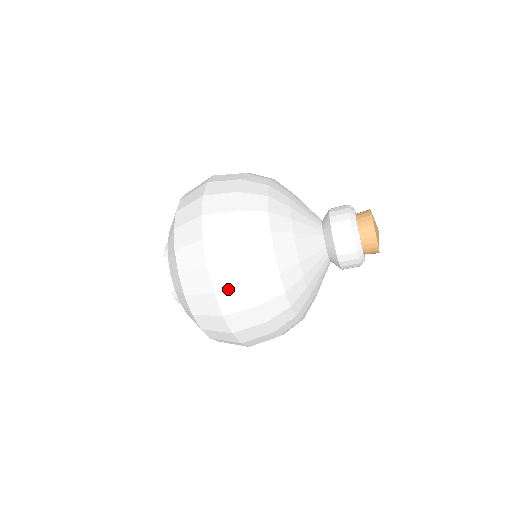
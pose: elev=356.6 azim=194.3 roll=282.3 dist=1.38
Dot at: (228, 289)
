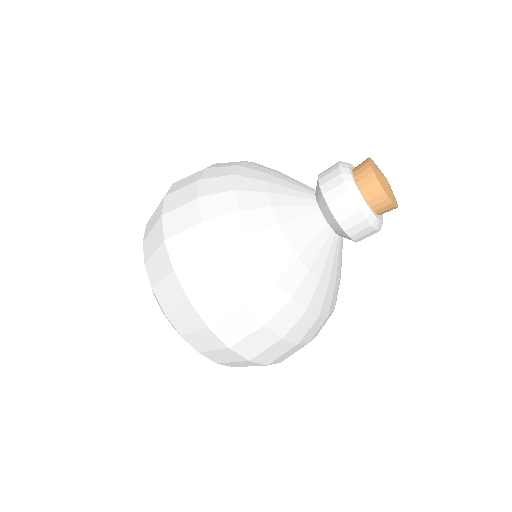
Dot at: (188, 262)
